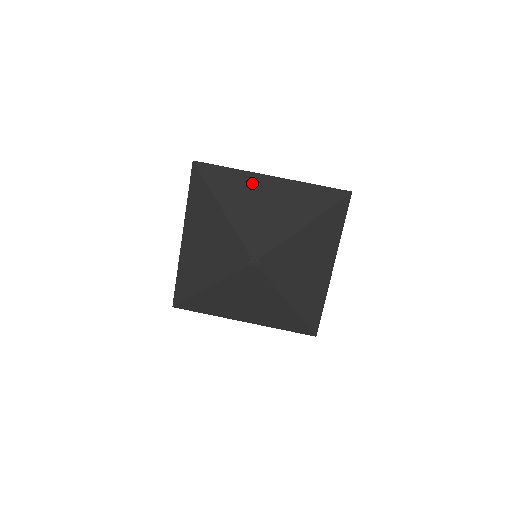
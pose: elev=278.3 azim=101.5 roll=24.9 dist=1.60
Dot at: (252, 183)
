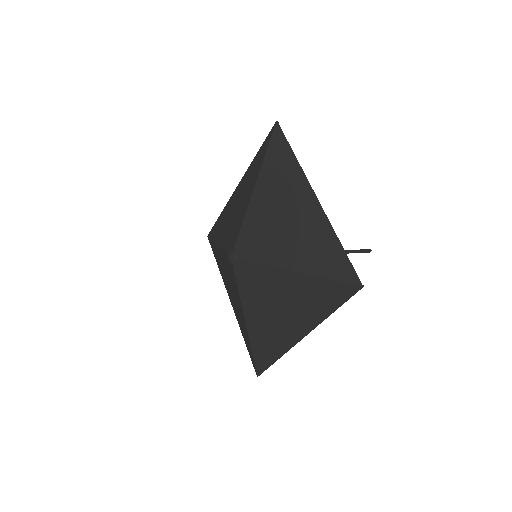
Dot at: (295, 185)
